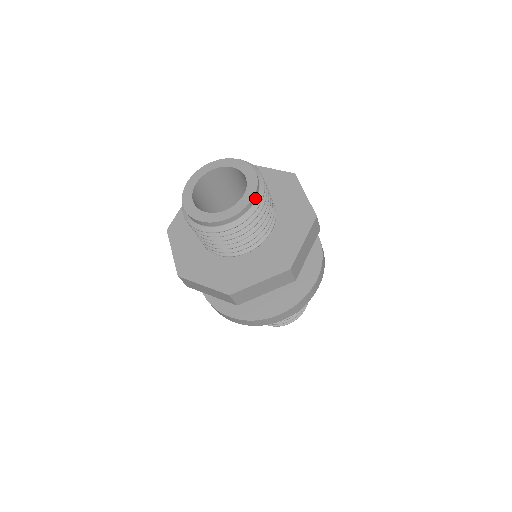
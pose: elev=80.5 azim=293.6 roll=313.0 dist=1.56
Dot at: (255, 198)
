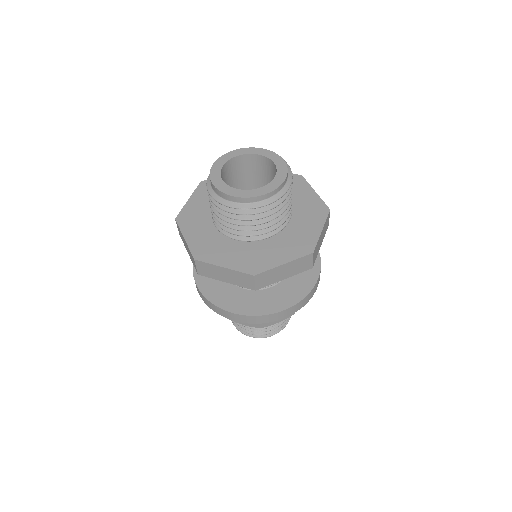
Dot at: (286, 180)
